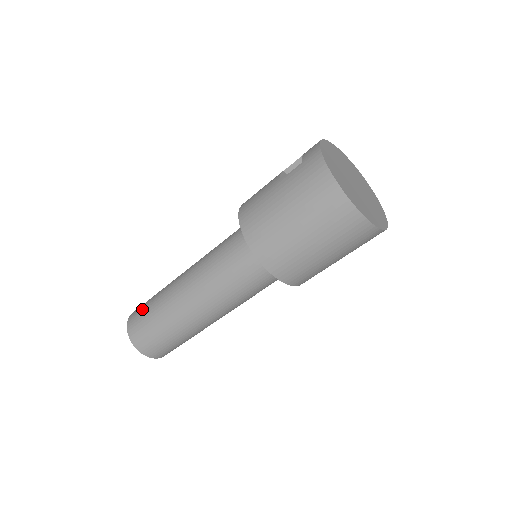
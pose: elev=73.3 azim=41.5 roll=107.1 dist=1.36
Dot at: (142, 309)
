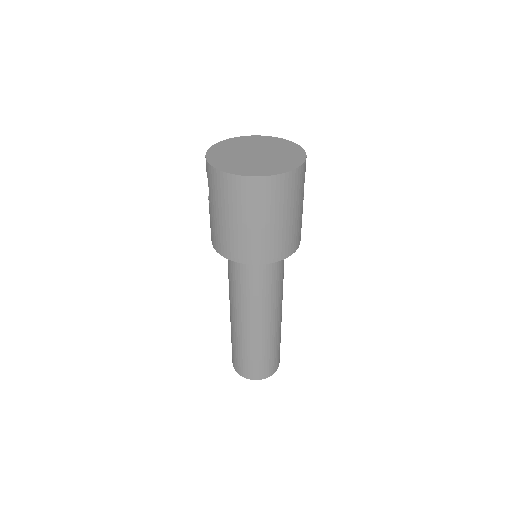
Dot at: (232, 352)
